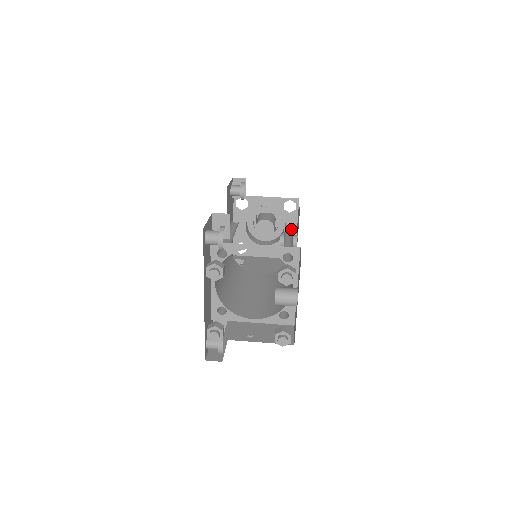
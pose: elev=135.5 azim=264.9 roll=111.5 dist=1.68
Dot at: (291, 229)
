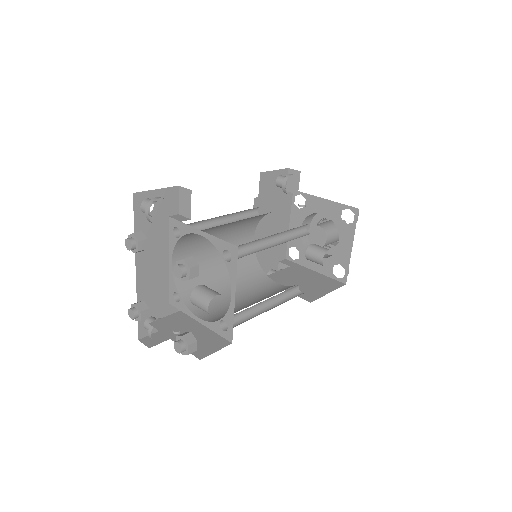
Dot at: (302, 236)
